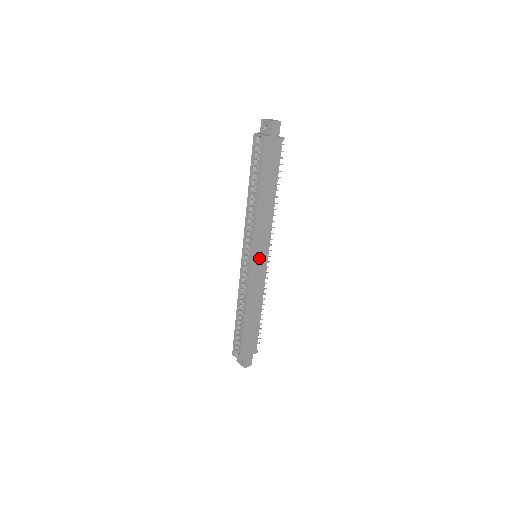
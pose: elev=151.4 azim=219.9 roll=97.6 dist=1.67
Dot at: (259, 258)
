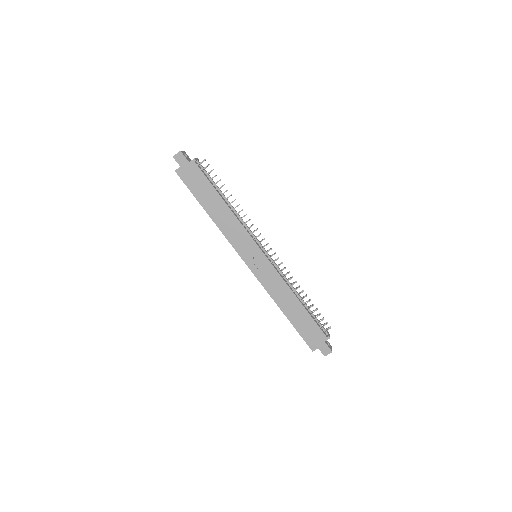
Dot at: (254, 258)
